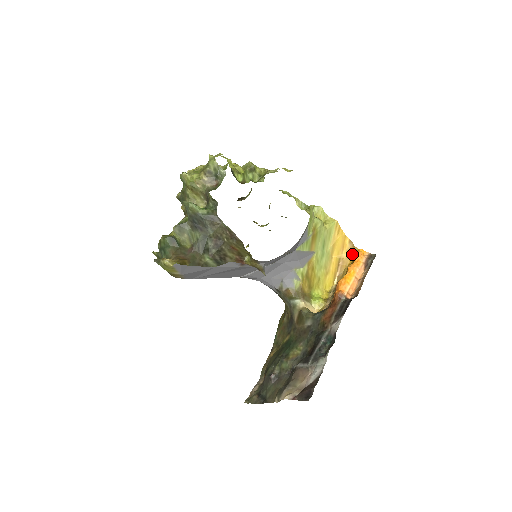
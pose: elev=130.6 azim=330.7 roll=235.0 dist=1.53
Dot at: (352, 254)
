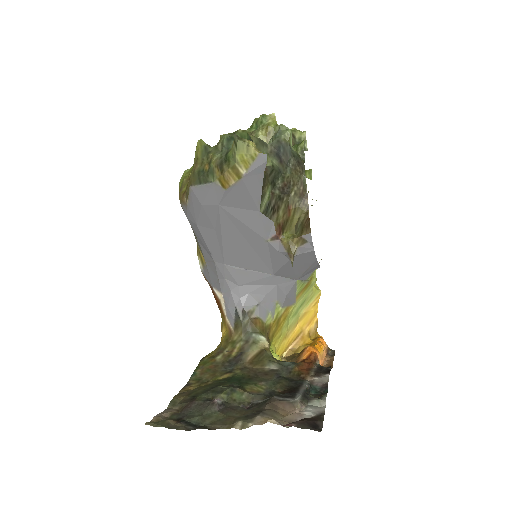
Dot at: (312, 336)
